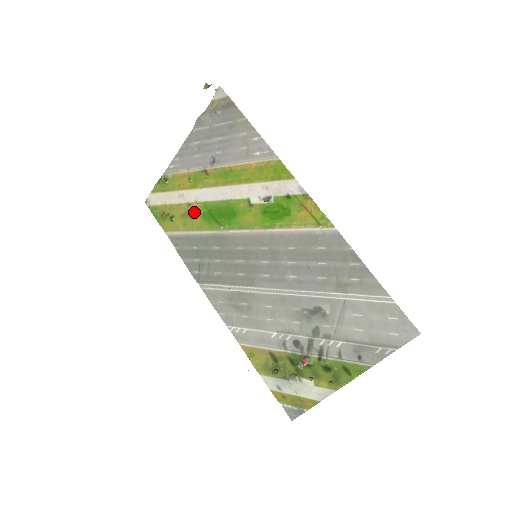
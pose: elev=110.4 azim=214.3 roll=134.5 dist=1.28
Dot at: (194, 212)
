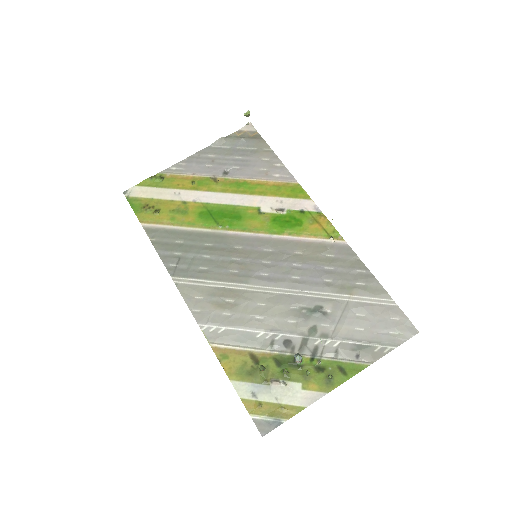
Dot at: (189, 210)
